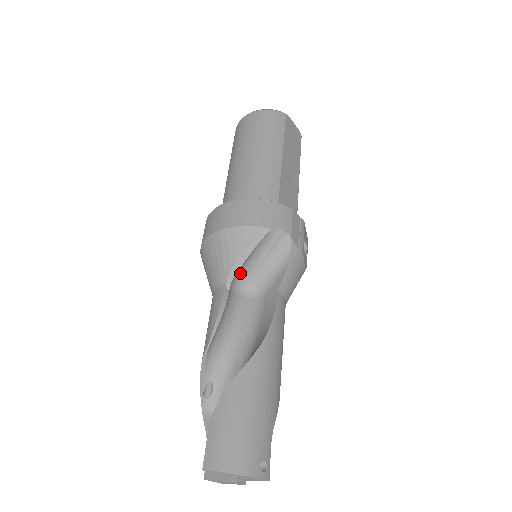
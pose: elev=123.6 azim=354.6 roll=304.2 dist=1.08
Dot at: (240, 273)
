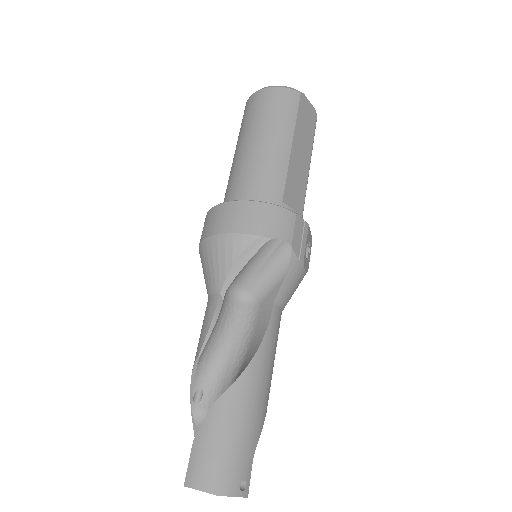
Dot at: (236, 280)
